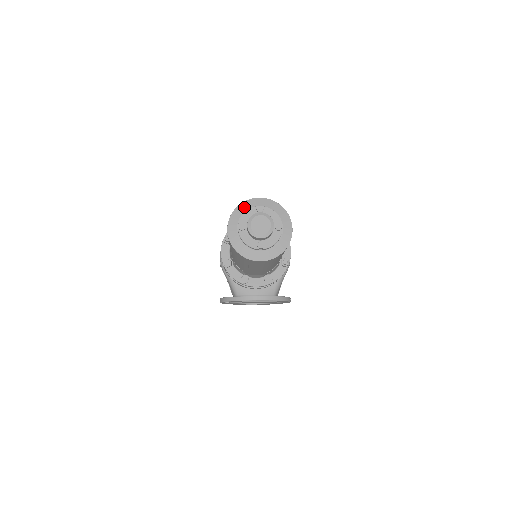
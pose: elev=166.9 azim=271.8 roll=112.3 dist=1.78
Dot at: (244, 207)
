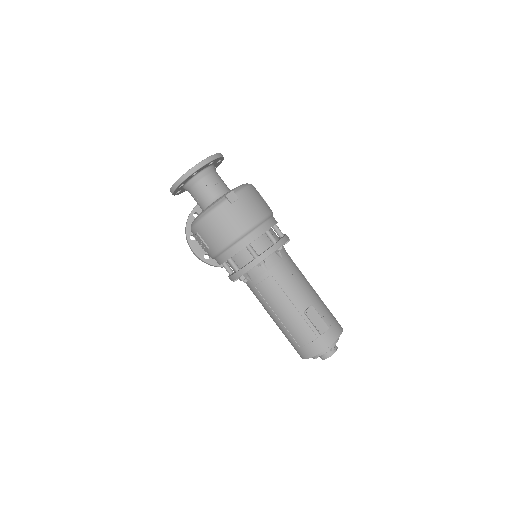
Dot at: (322, 352)
